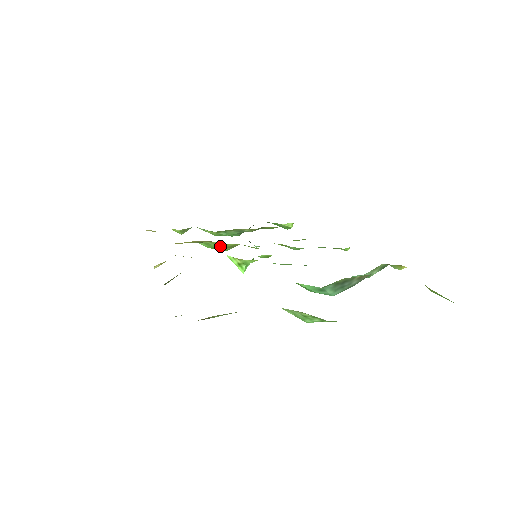
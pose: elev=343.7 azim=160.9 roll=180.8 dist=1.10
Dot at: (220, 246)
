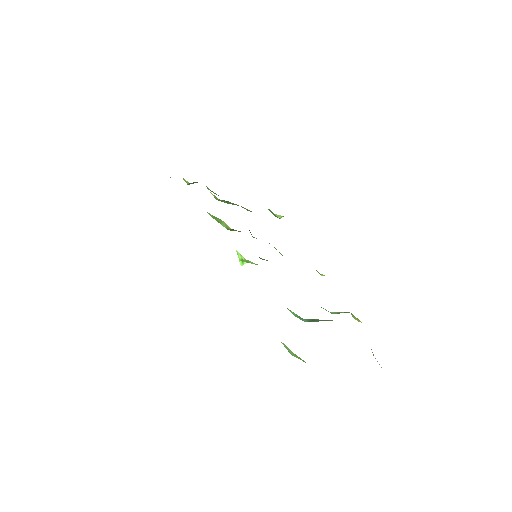
Dot at: (226, 225)
